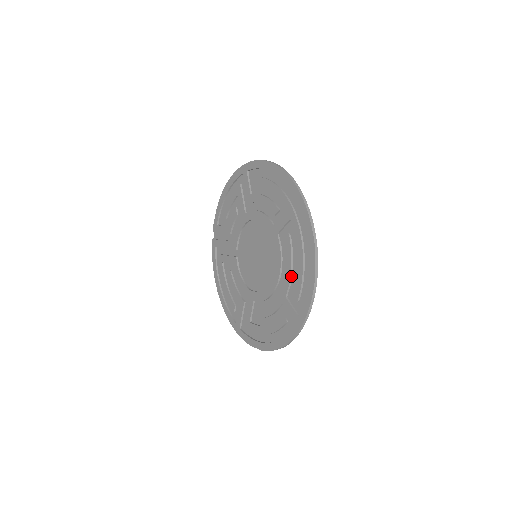
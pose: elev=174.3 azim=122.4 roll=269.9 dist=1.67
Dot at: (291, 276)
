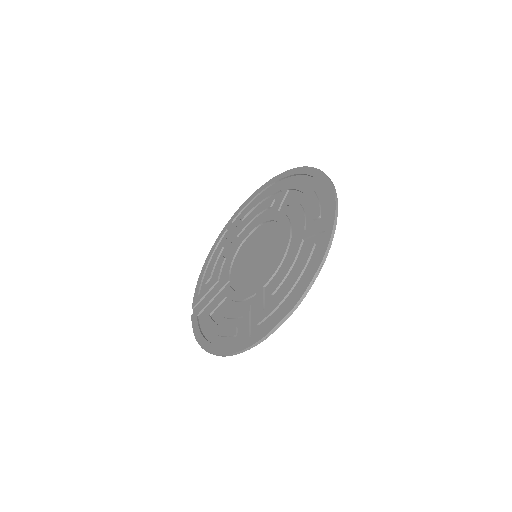
Dot at: (304, 213)
